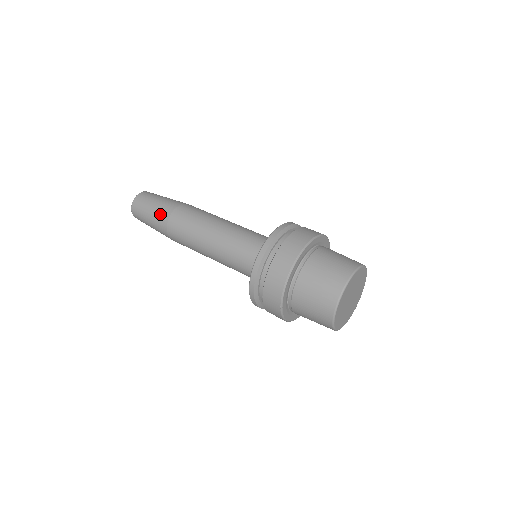
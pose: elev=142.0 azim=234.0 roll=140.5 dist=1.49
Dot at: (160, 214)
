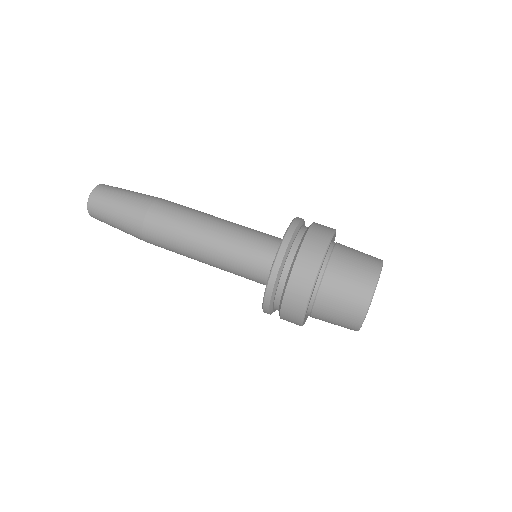
Dot at: (138, 200)
